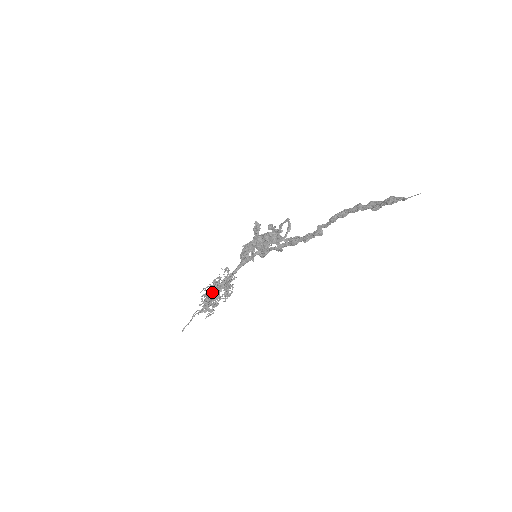
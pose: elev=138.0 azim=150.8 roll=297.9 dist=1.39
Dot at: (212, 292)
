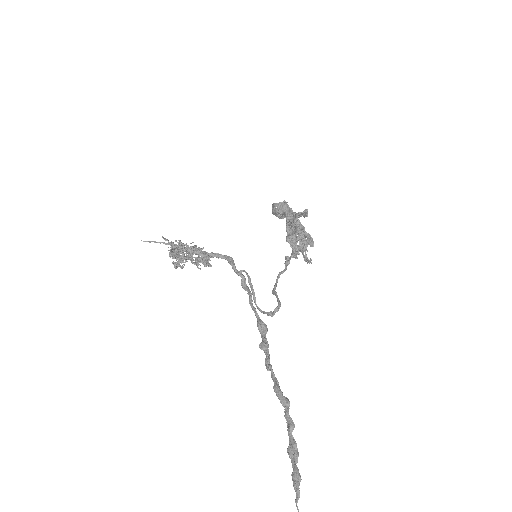
Dot at: (186, 250)
